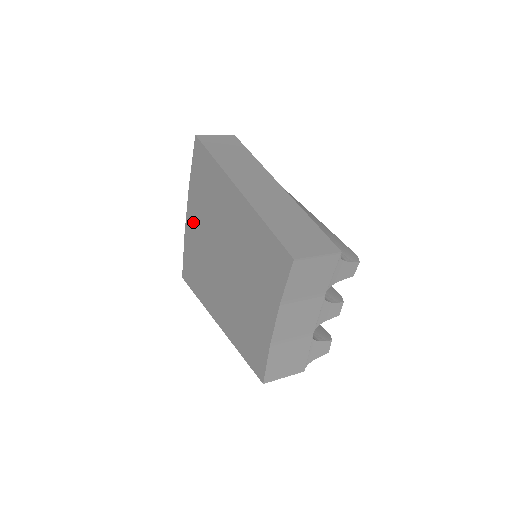
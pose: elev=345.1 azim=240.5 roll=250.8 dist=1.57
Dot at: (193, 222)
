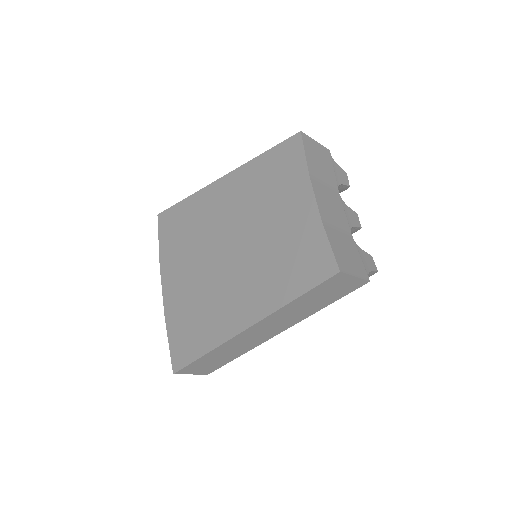
Dot at: (175, 284)
